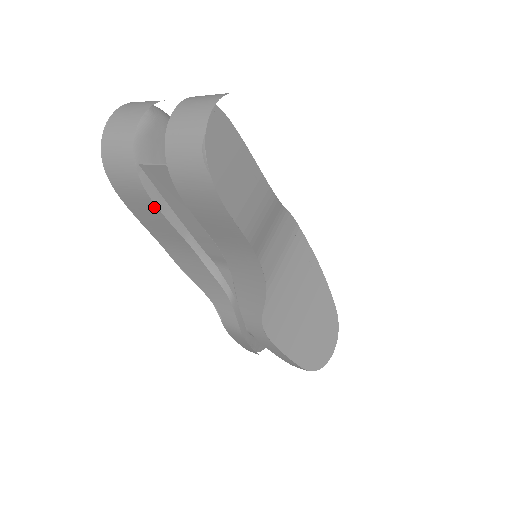
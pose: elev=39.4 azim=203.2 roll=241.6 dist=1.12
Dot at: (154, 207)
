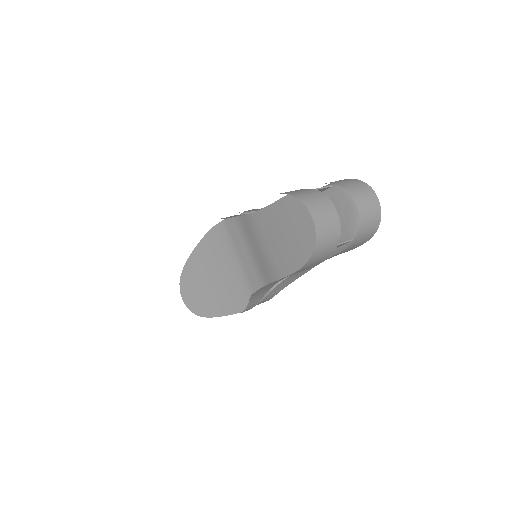
Dot at: occluded
